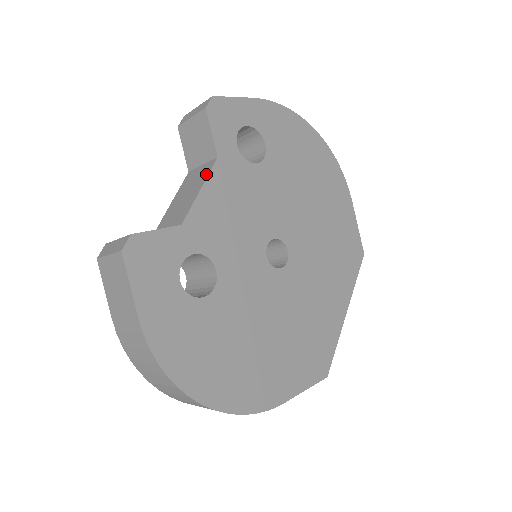
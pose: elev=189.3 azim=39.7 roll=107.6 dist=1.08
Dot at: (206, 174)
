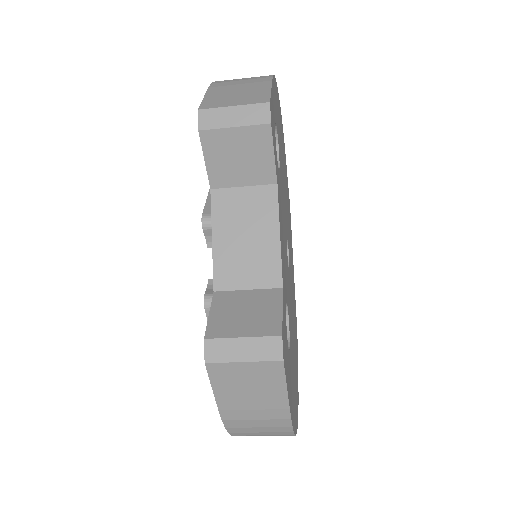
Dot at: (273, 210)
